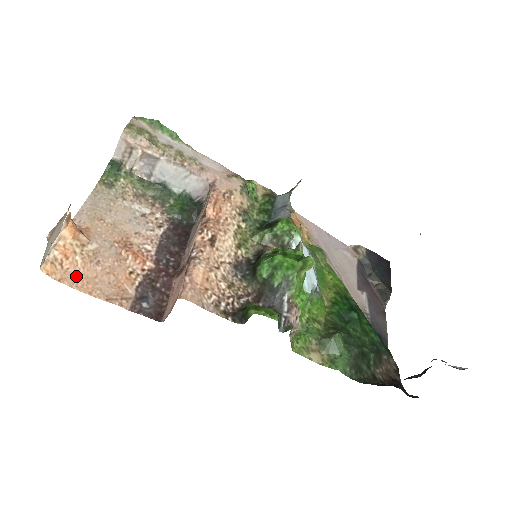
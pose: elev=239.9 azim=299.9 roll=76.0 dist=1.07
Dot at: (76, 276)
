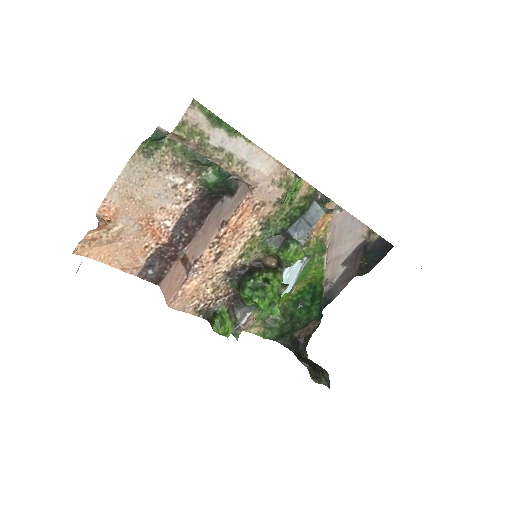
Dot at: (100, 250)
